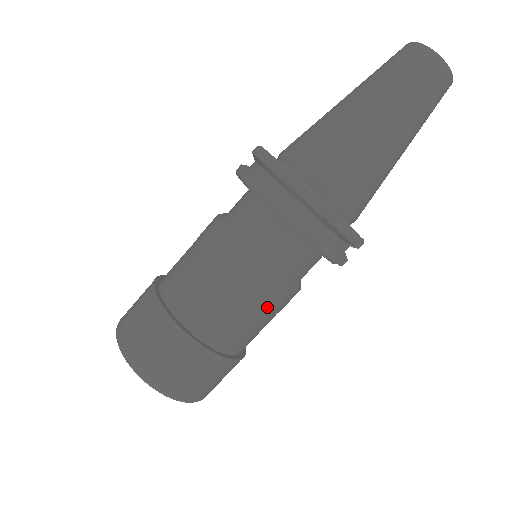
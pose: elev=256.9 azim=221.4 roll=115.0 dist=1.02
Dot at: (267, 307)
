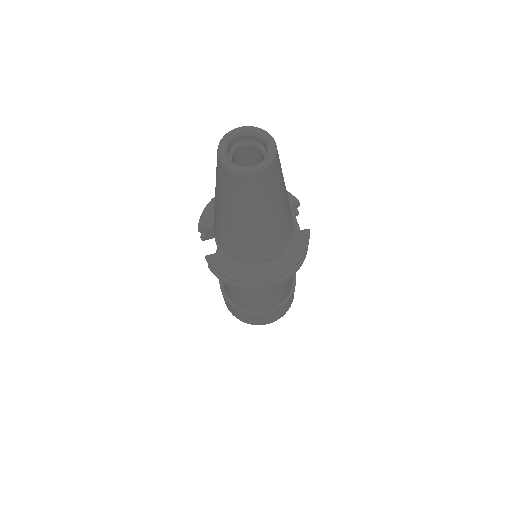
Dot at: occluded
